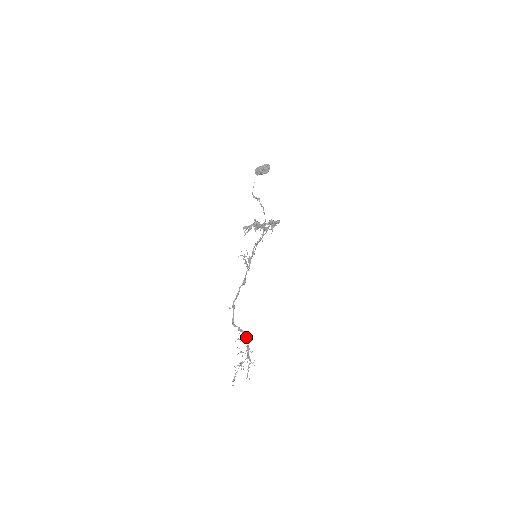
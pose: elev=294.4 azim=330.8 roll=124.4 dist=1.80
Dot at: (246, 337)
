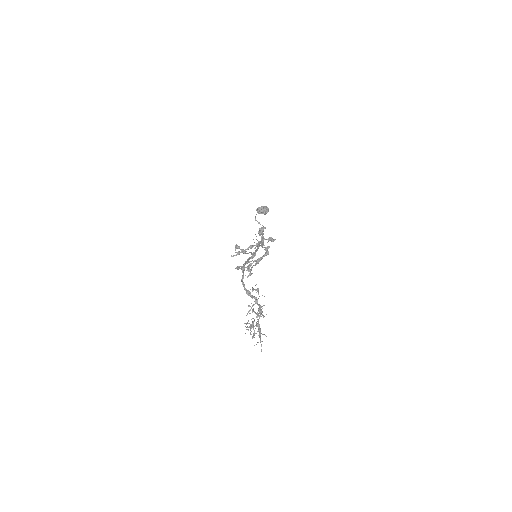
Dot at: (257, 300)
